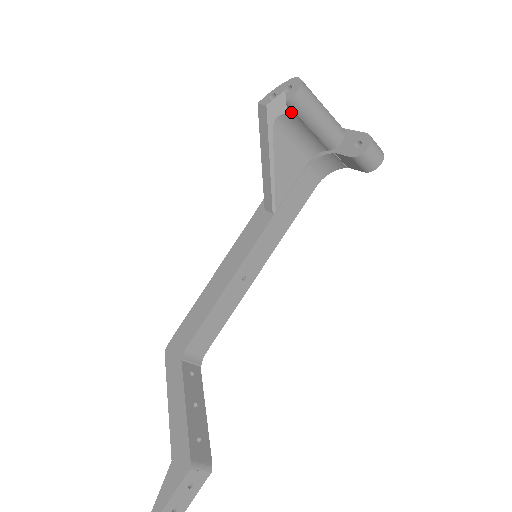
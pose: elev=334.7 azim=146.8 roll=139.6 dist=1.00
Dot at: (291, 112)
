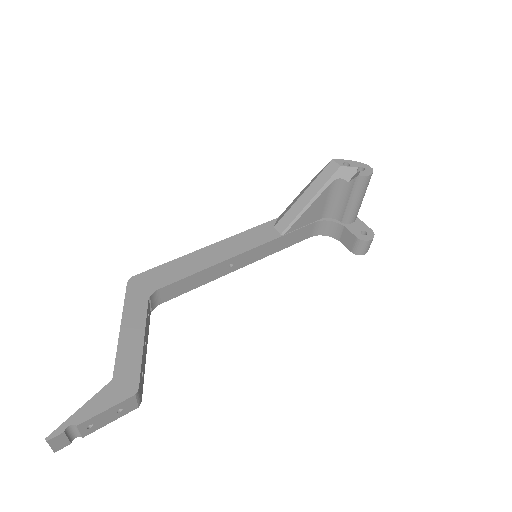
Dot at: (351, 183)
